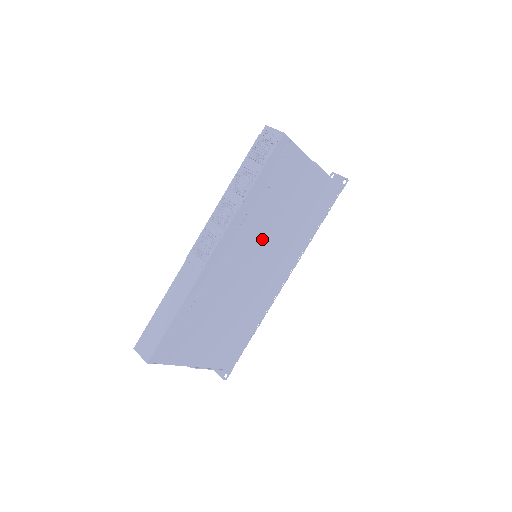
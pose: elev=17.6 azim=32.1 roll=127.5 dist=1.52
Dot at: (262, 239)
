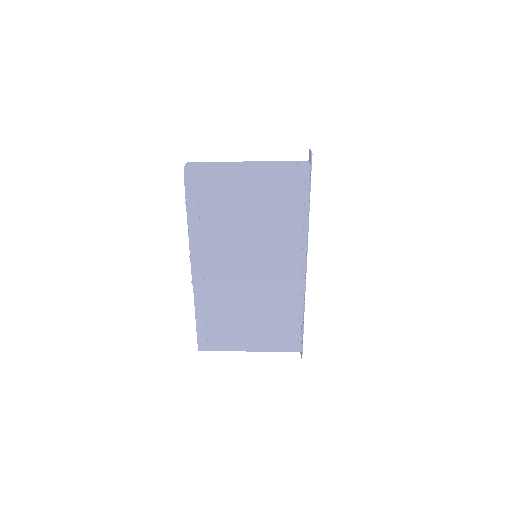
Dot at: (236, 246)
